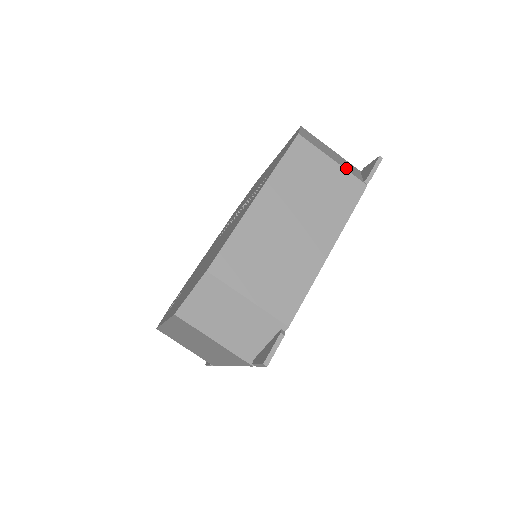
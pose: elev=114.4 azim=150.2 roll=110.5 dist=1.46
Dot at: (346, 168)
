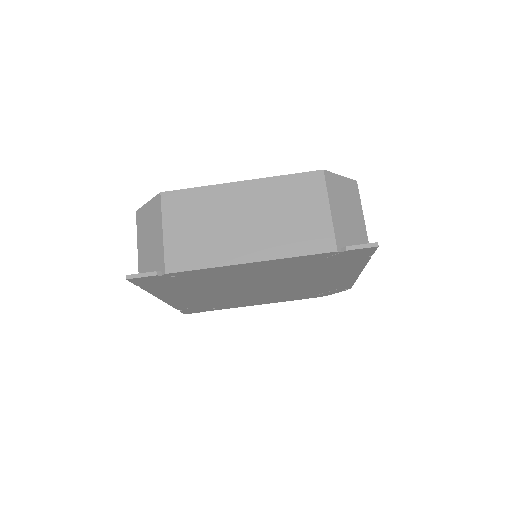
Dot at: (337, 226)
